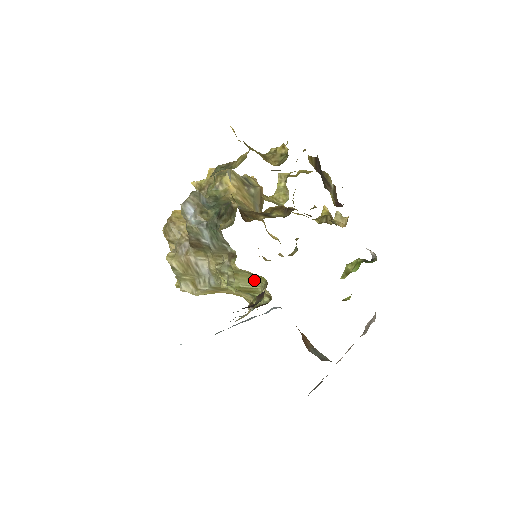
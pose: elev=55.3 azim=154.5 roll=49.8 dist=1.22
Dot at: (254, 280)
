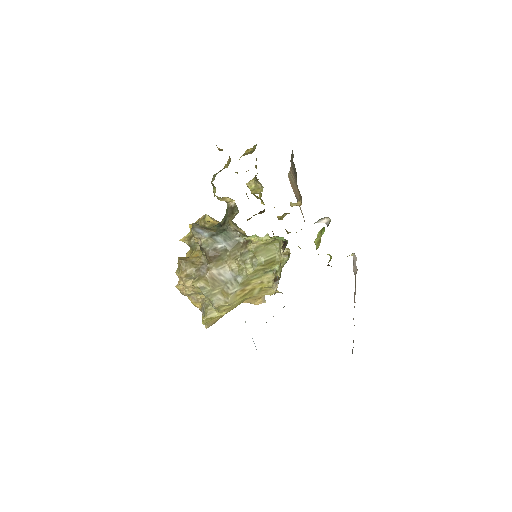
Dot at: (270, 250)
